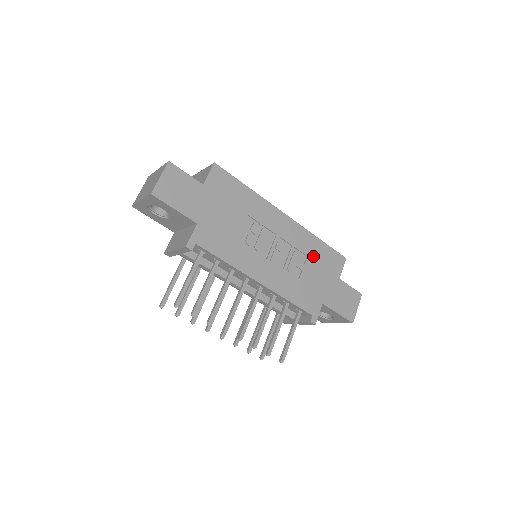
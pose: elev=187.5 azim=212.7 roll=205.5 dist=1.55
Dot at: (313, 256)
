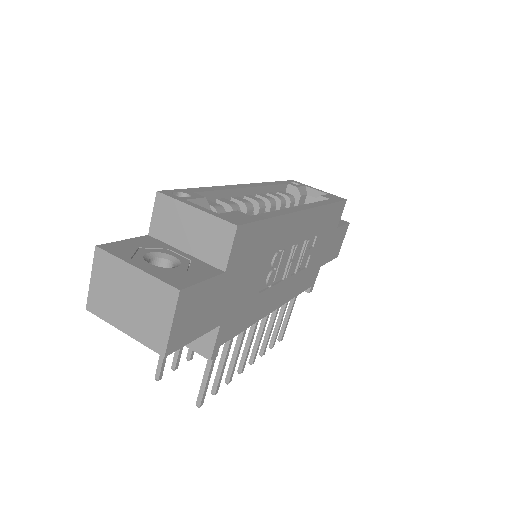
Dot at: (322, 229)
